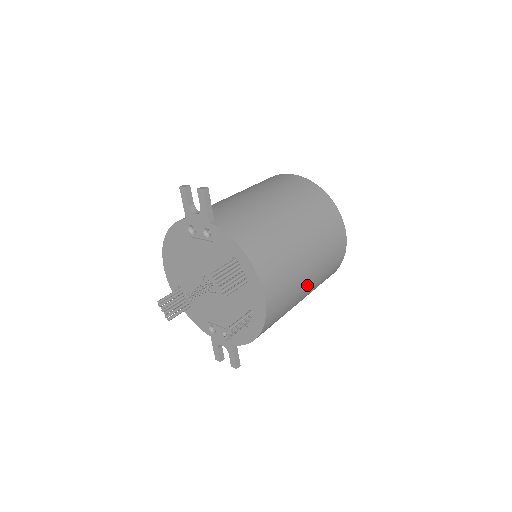
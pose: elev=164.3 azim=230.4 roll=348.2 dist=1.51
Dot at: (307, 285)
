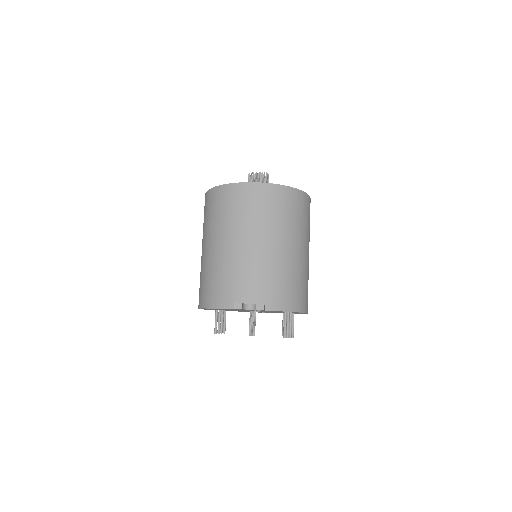
Dot at: occluded
